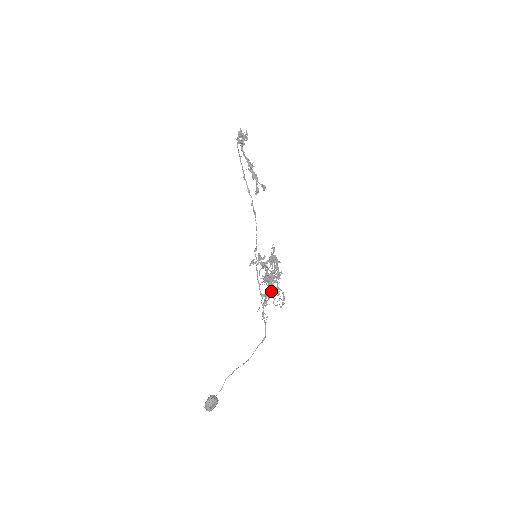
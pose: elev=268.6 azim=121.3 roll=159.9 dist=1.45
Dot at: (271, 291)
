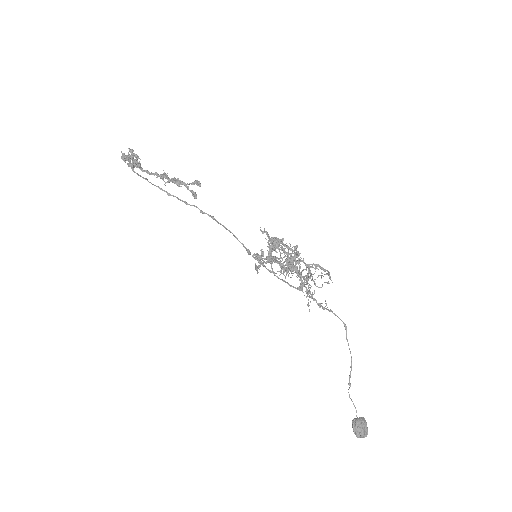
Dot at: (303, 276)
